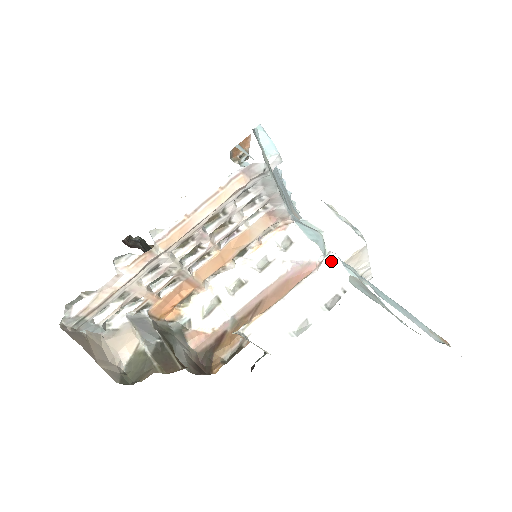
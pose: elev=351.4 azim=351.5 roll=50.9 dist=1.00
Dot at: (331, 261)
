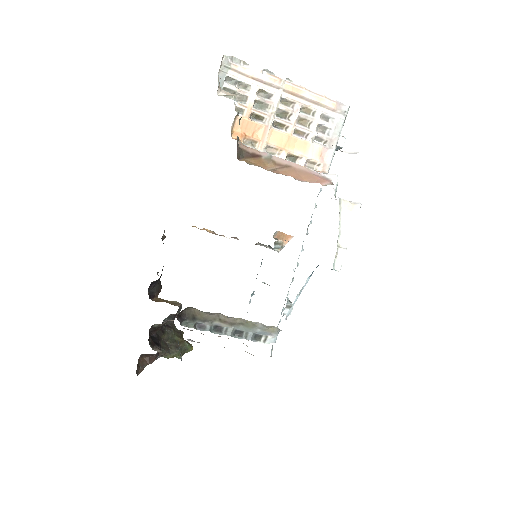
Dot at: occluded
